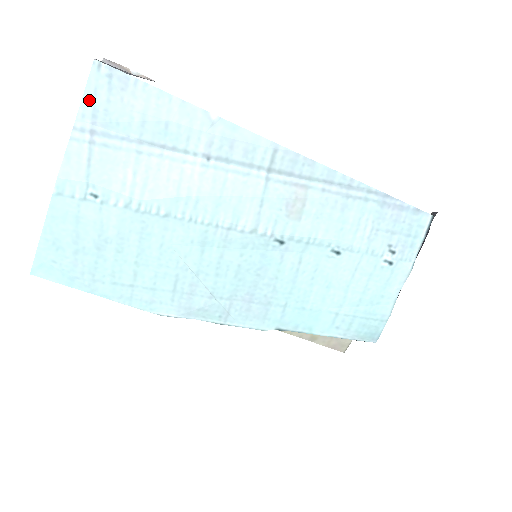
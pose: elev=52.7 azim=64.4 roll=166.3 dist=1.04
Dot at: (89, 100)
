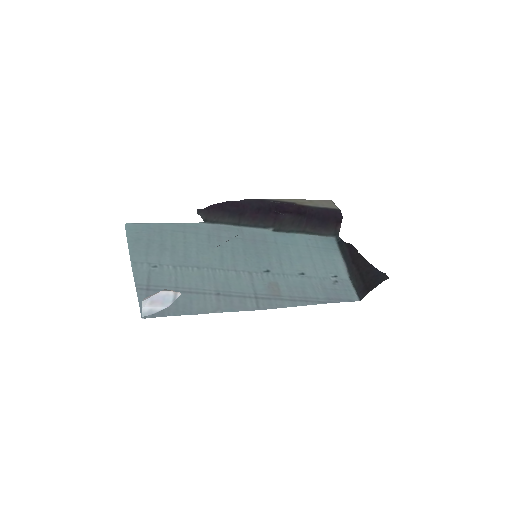
Dot at: occluded
